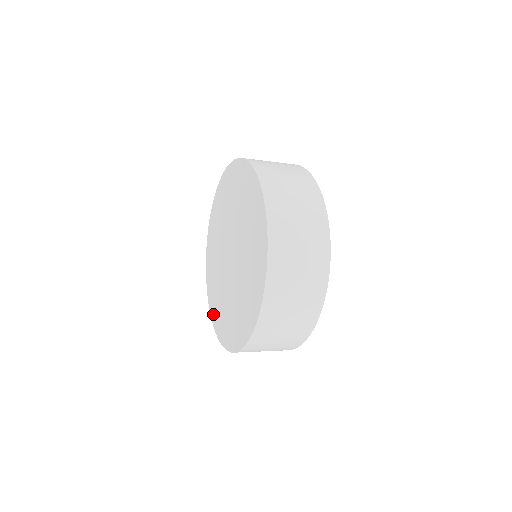
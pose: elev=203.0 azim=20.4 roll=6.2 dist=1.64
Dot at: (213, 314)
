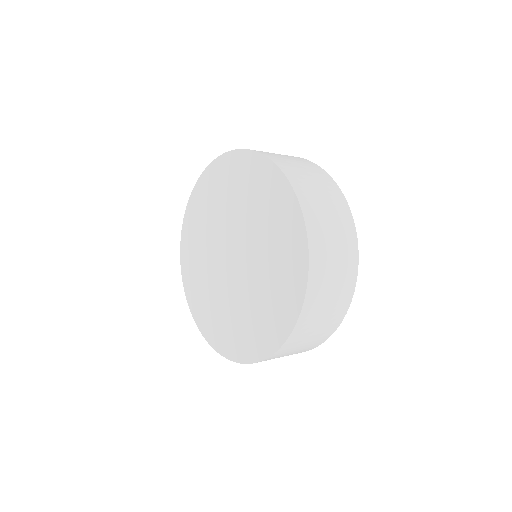
Dot at: (203, 325)
